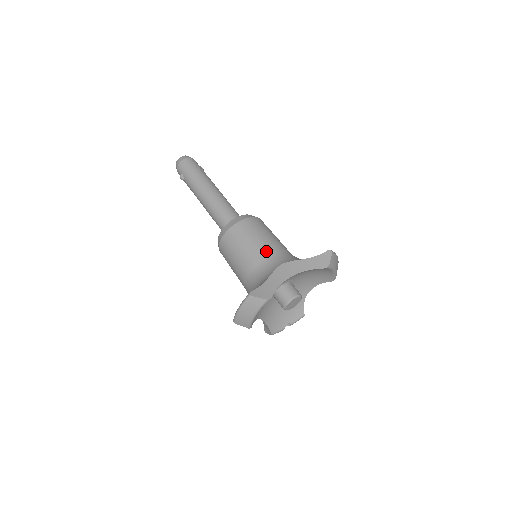
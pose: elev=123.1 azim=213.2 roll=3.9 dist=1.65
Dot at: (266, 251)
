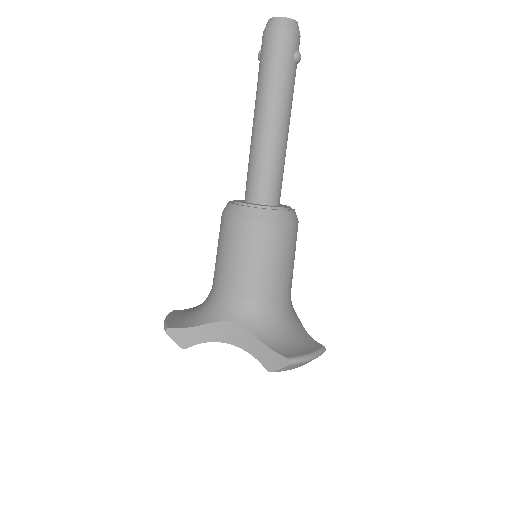
Dot at: (236, 286)
